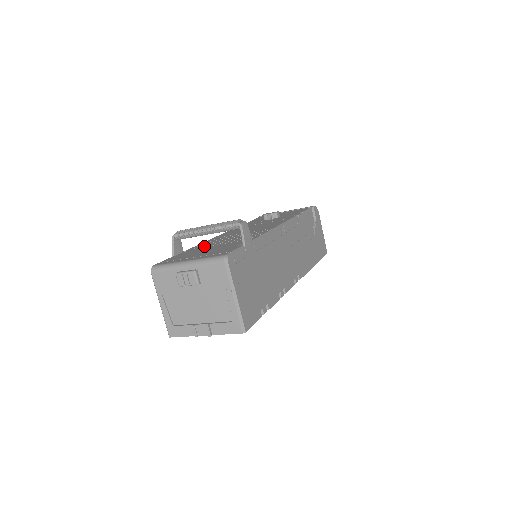
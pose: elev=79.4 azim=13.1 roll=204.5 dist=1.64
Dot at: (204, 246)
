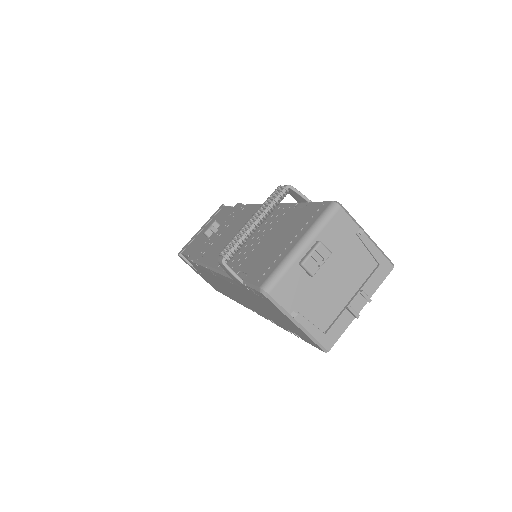
Dot at: (246, 256)
